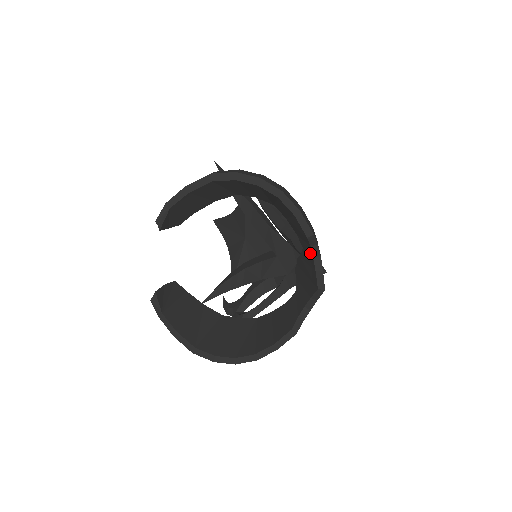
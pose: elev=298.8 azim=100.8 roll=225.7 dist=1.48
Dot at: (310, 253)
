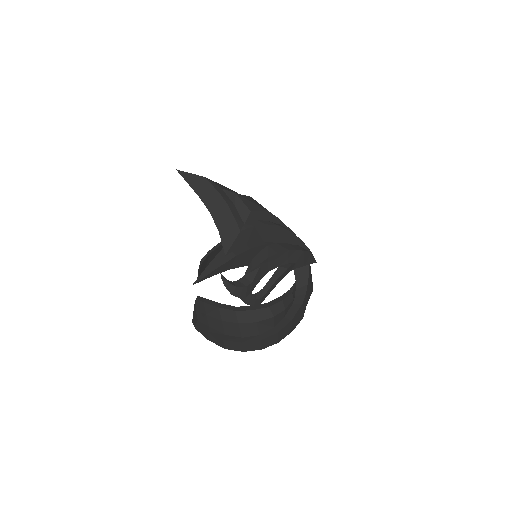
Dot at: occluded
